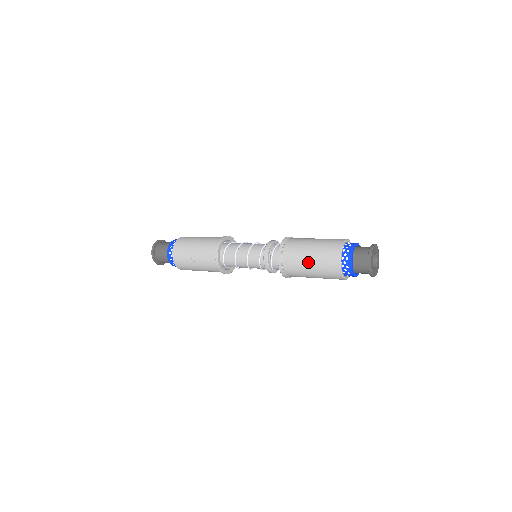
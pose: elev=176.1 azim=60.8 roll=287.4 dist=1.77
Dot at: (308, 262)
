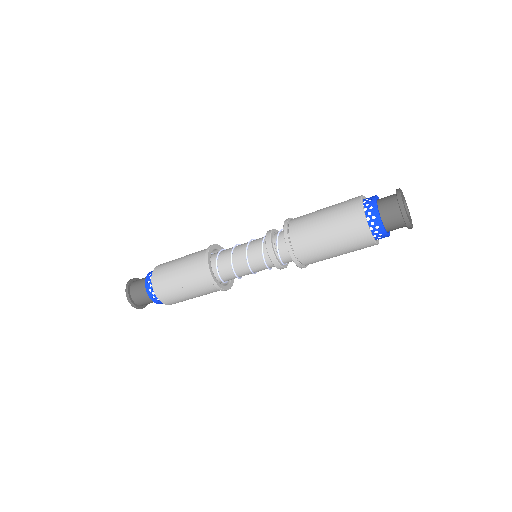
Dot at: (326, 239)
